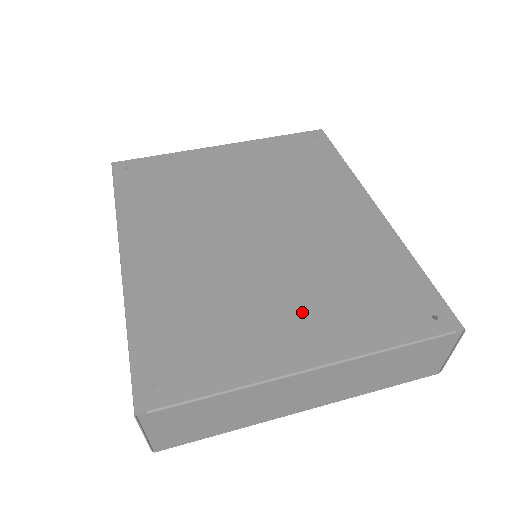
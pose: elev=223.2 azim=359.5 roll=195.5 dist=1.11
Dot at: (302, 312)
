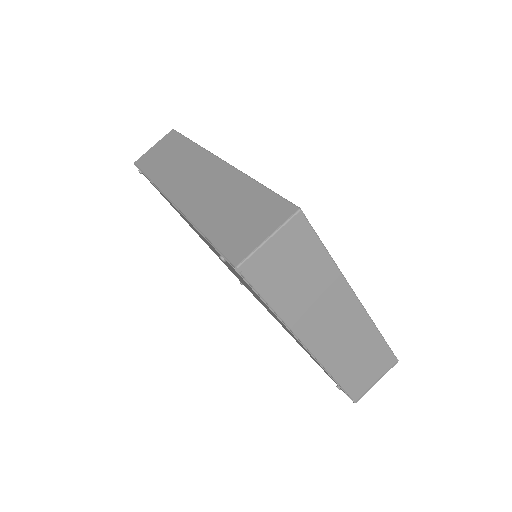
Dot at: occluded
